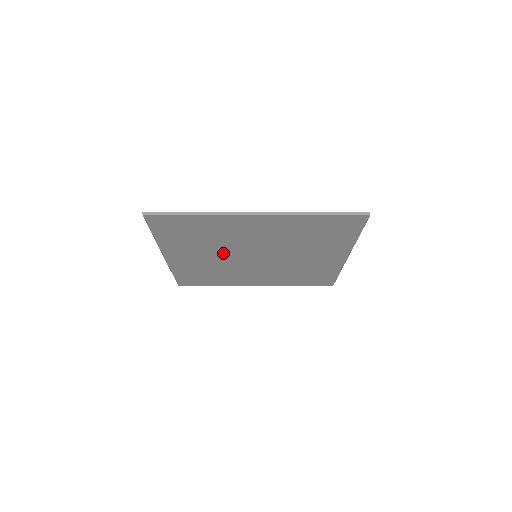
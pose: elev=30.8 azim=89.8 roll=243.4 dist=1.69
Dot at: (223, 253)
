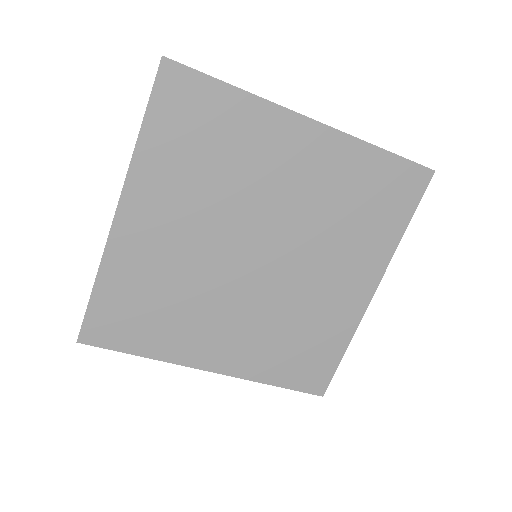
Dot at: (216, 226)
